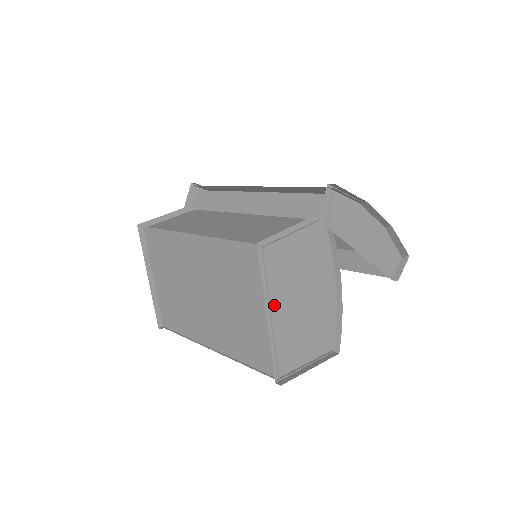
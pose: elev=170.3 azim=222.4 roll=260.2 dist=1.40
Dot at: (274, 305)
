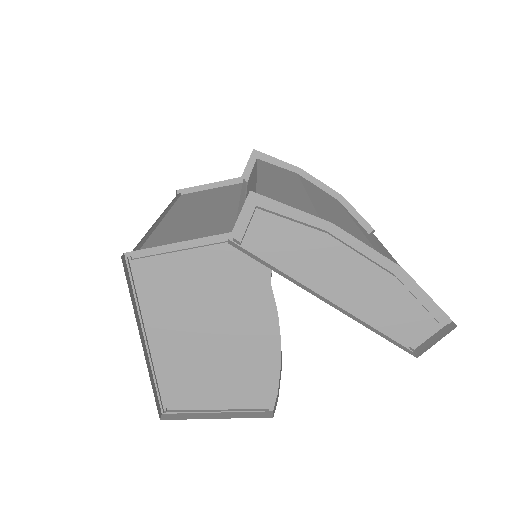
Dot at: (157, 329)
